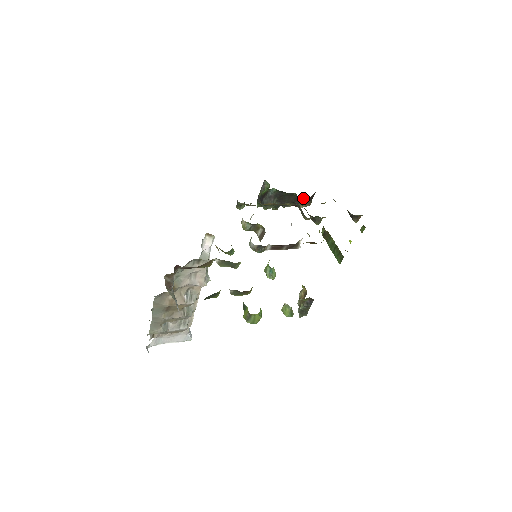
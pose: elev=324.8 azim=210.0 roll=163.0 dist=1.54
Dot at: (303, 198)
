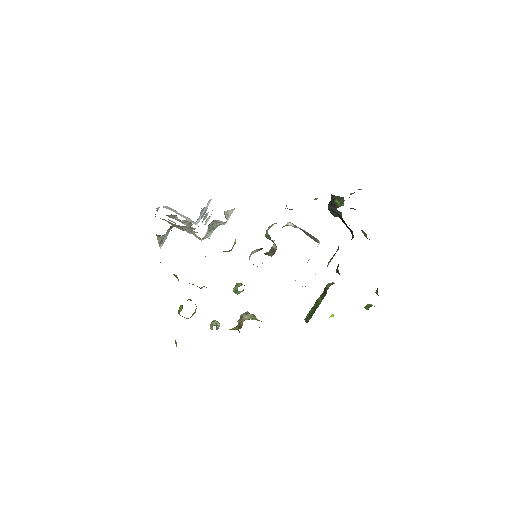
Dot at: occluded
